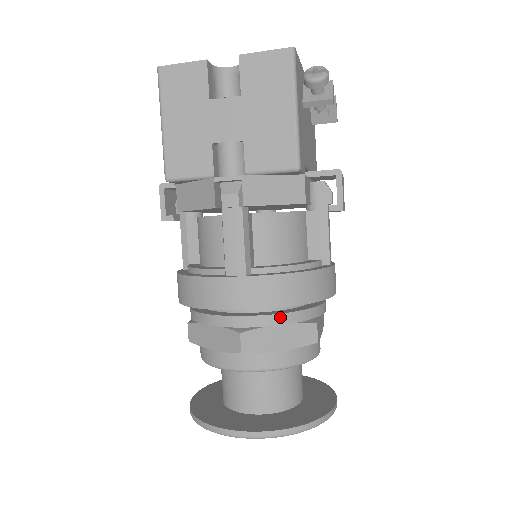
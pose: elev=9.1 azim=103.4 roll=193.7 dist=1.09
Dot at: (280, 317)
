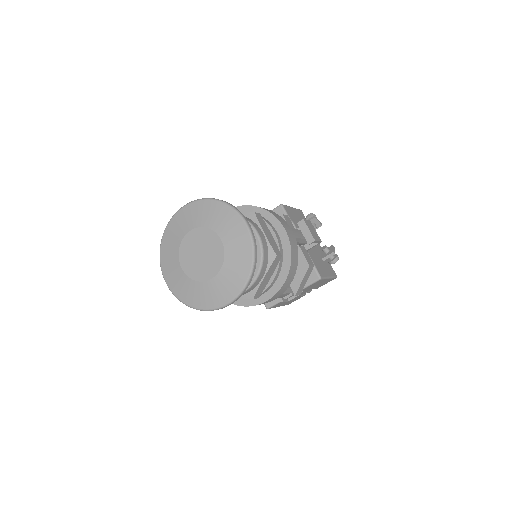
Dot at: occluded
